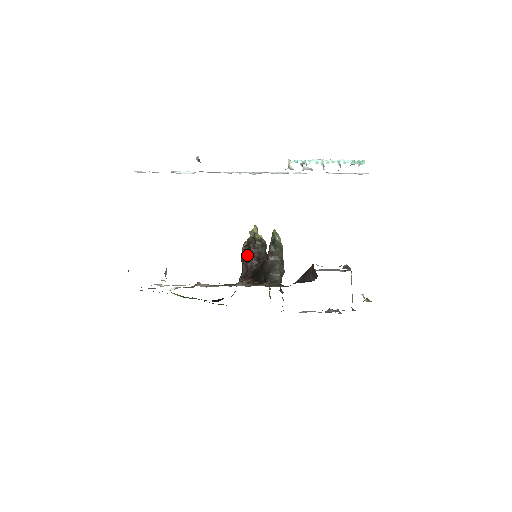
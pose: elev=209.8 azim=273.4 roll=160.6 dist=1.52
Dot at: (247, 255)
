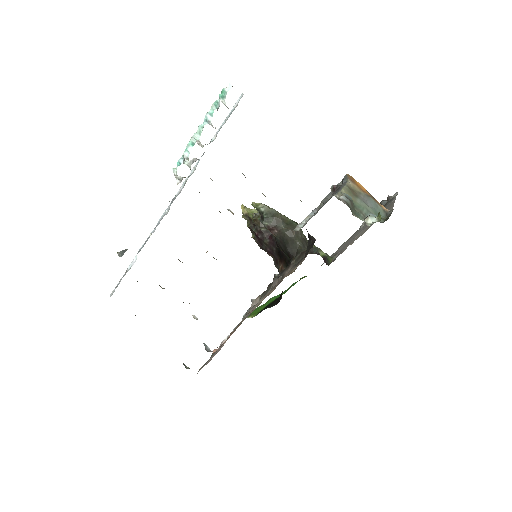
Dot at: (260, 242)
